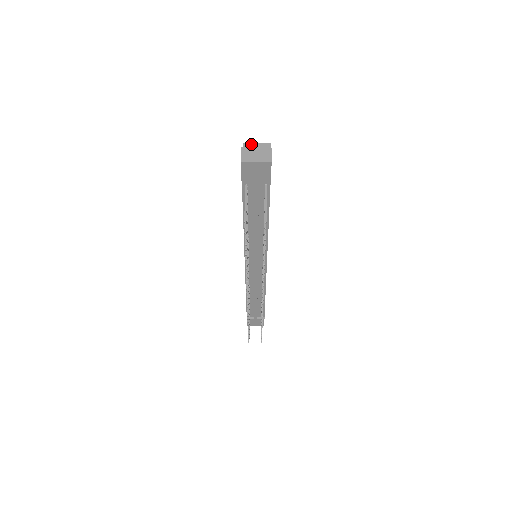
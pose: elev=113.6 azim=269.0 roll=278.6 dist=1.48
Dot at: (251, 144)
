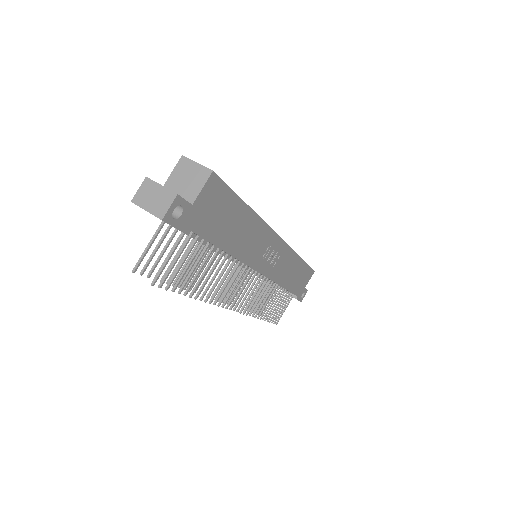
Dot at: (189, 161)
